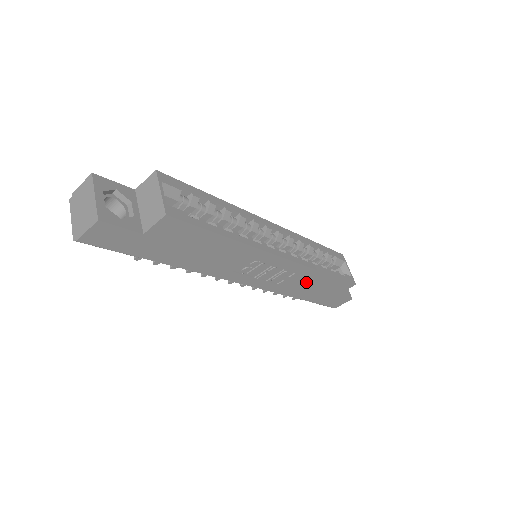
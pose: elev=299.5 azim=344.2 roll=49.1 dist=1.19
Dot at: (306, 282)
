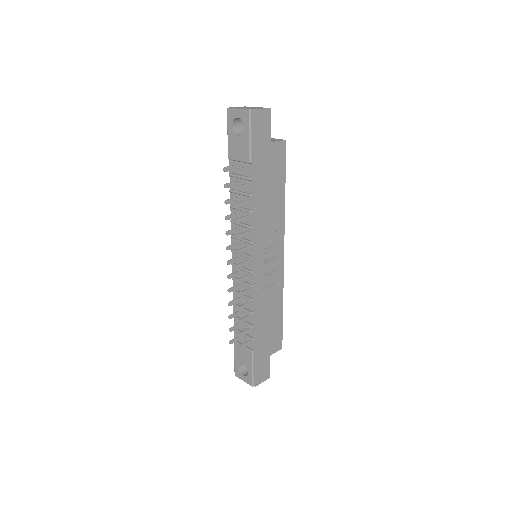
Dot at: (271, 306)
